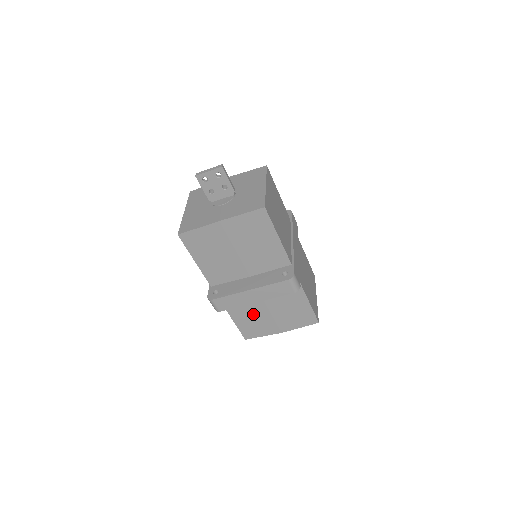
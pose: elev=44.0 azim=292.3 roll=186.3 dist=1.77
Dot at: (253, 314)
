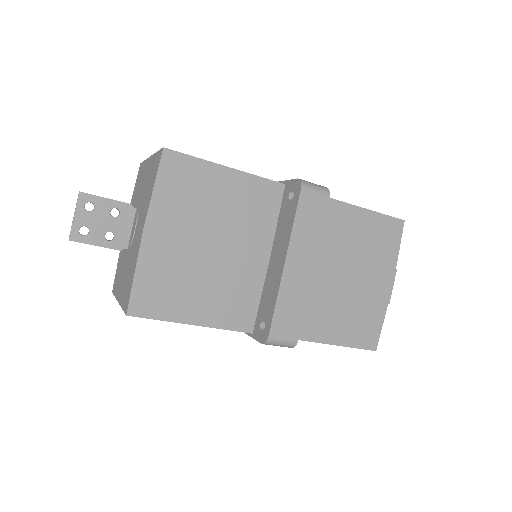
Dot at: (337, 305)
